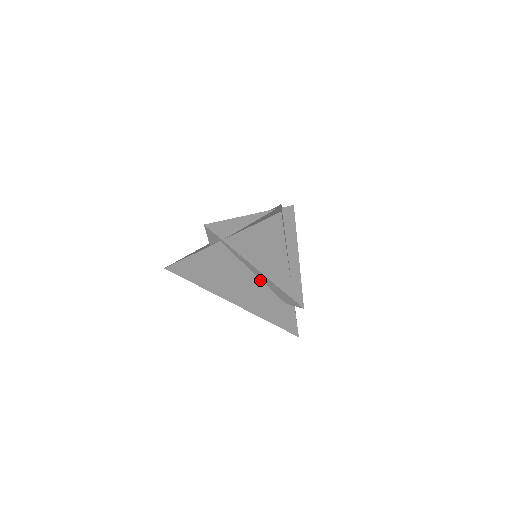
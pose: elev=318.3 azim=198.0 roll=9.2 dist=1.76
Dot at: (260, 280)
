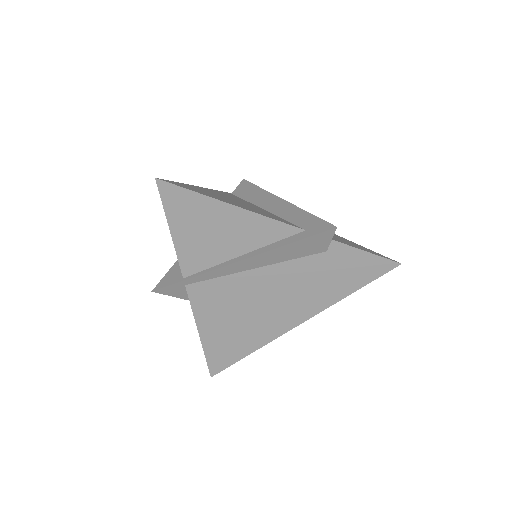
Dot at: (269, 266)
